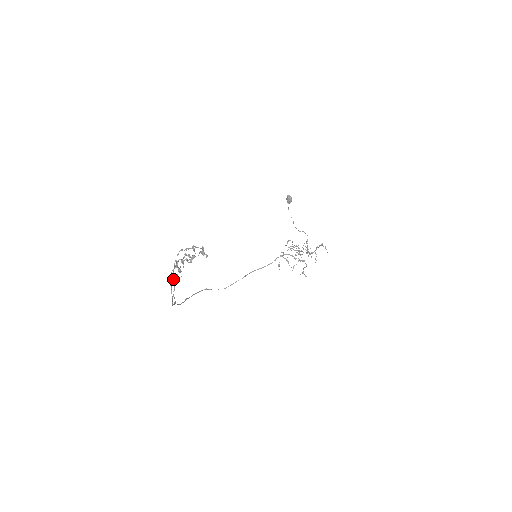
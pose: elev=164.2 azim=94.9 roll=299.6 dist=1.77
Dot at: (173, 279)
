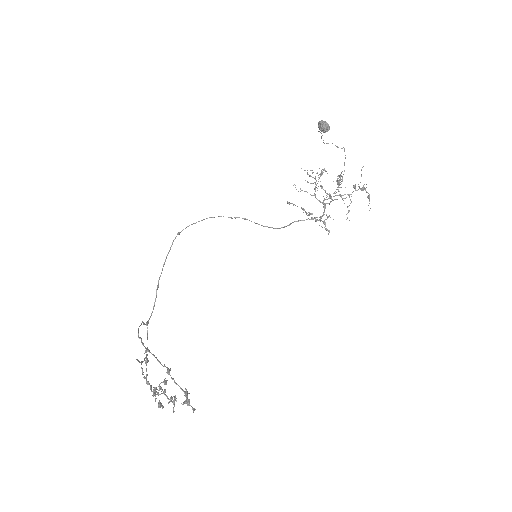
Dot at: occluded
